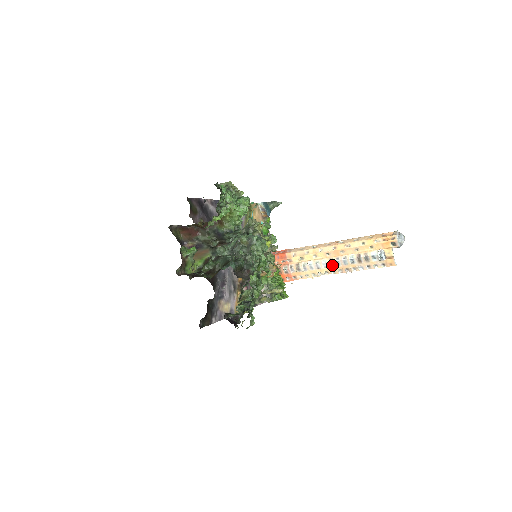
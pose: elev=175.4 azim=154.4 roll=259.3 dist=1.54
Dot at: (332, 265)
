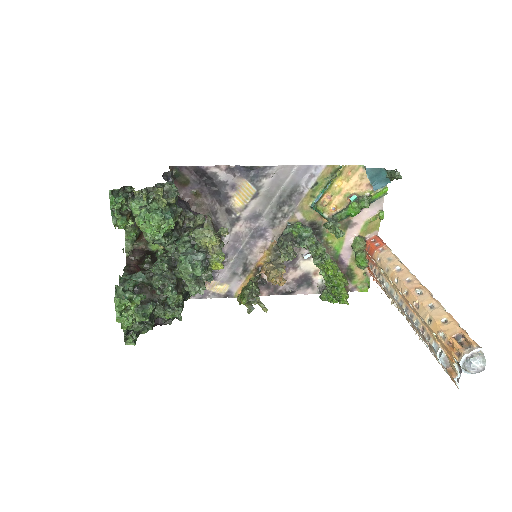
Dot at: occluded
